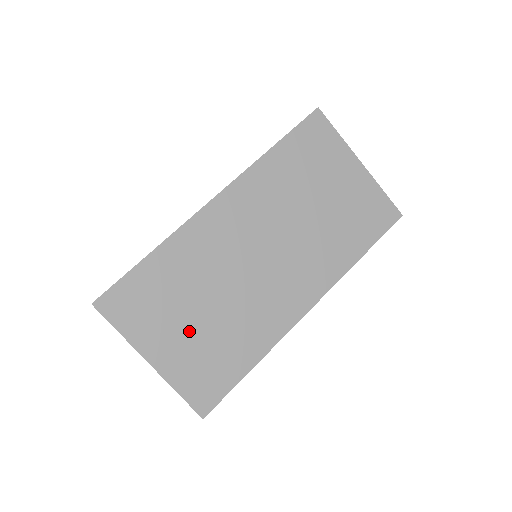
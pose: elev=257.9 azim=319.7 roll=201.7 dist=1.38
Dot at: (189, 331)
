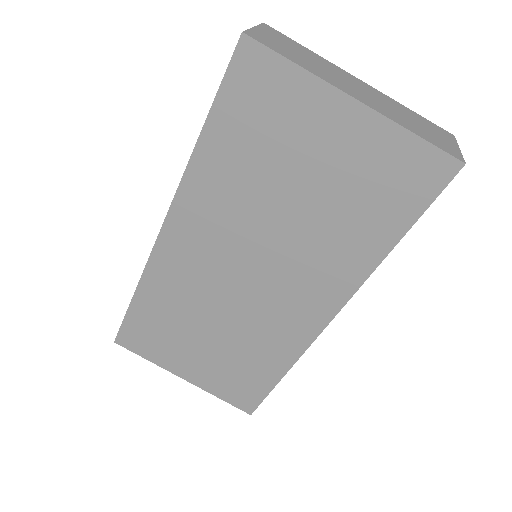
Dot at: (204, 354)
